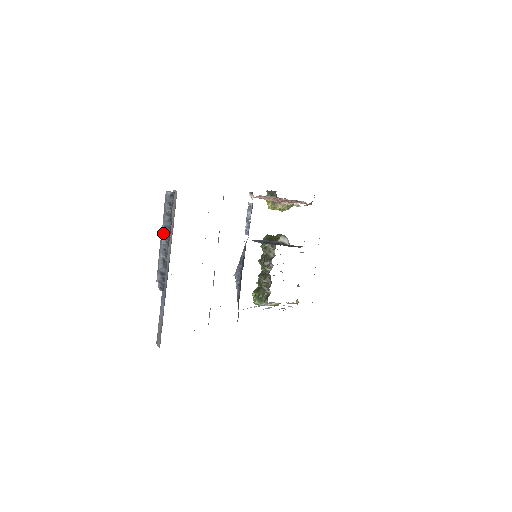
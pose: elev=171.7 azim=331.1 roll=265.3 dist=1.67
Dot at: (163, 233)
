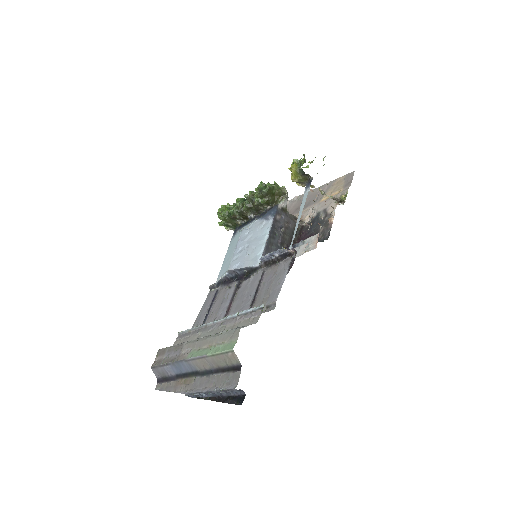
Dot at: (212, 392)
